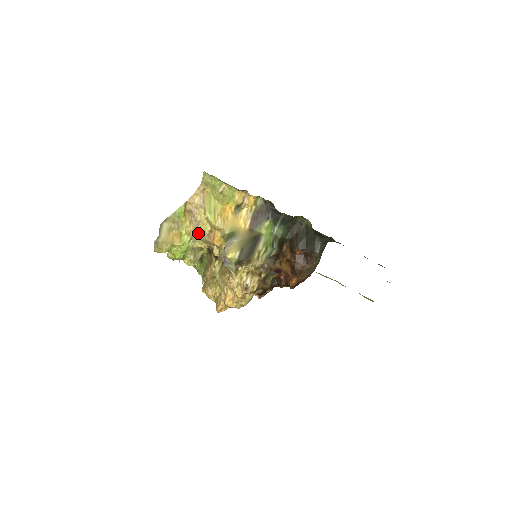
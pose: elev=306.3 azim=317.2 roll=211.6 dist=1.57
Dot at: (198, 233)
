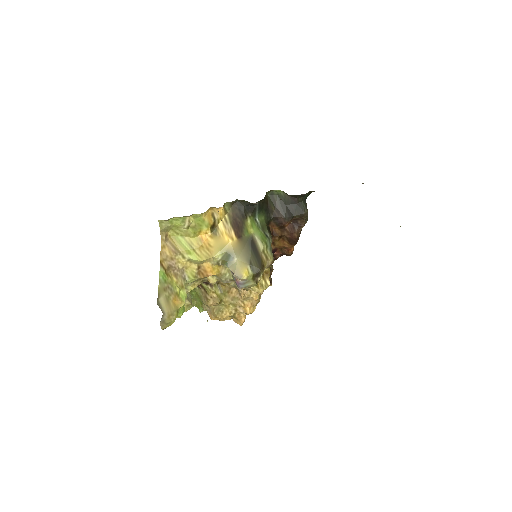
Dot at: (188, 279)
